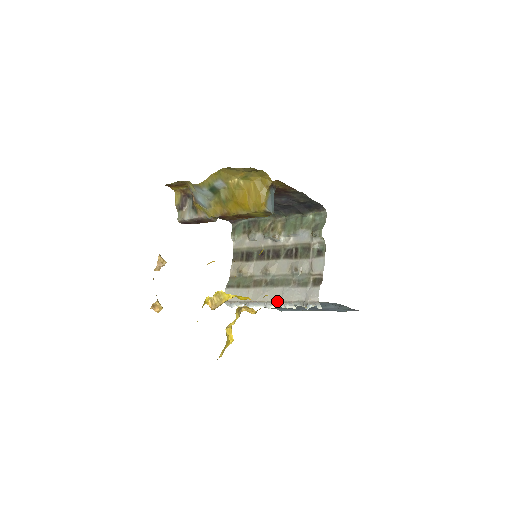
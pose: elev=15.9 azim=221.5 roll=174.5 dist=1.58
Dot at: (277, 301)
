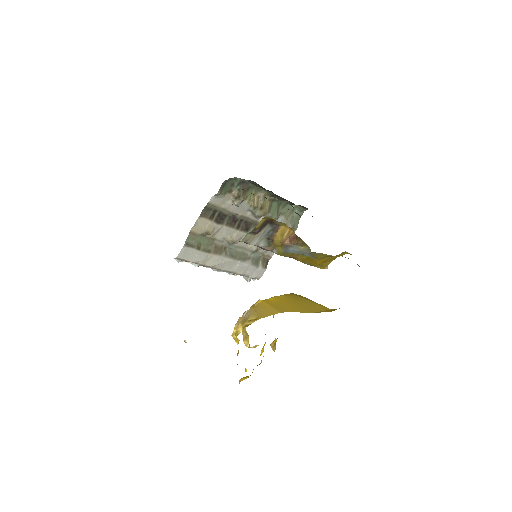
Dot at: (229, 271)
